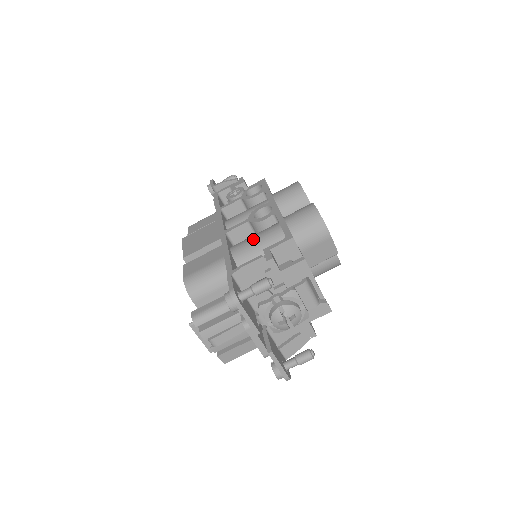
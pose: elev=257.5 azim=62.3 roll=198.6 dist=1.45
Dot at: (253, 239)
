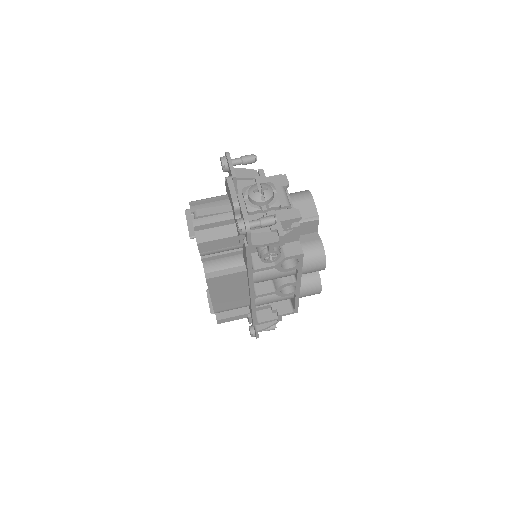
Dot at: occluded
